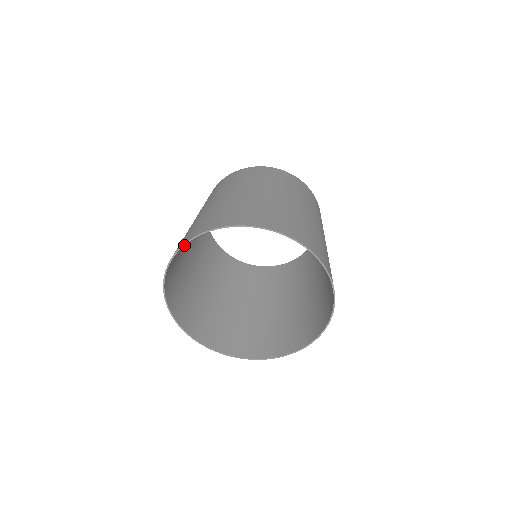
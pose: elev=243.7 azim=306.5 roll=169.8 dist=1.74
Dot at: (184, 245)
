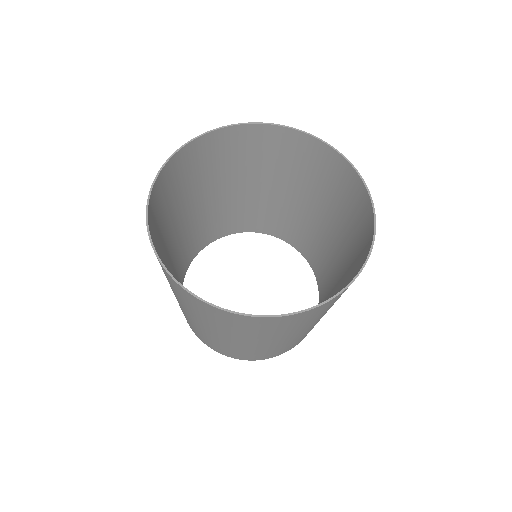
Dot at: (164, 249)
